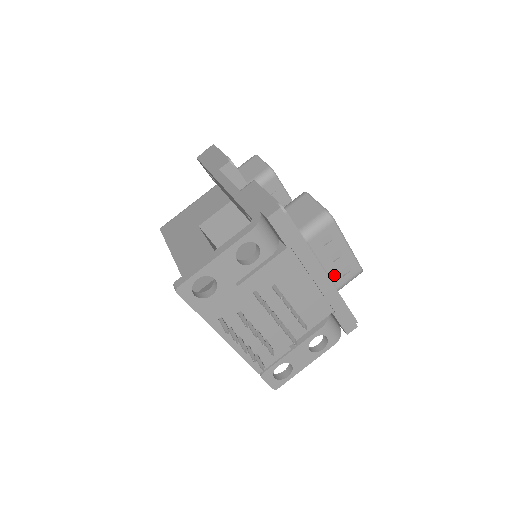
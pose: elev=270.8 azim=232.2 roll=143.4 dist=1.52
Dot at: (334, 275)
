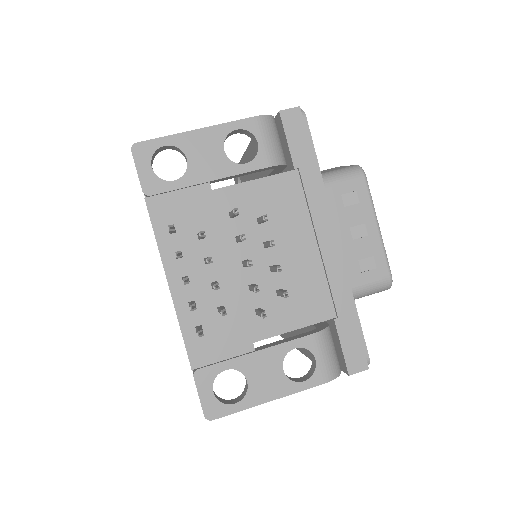
Dot at: (349, 262)
